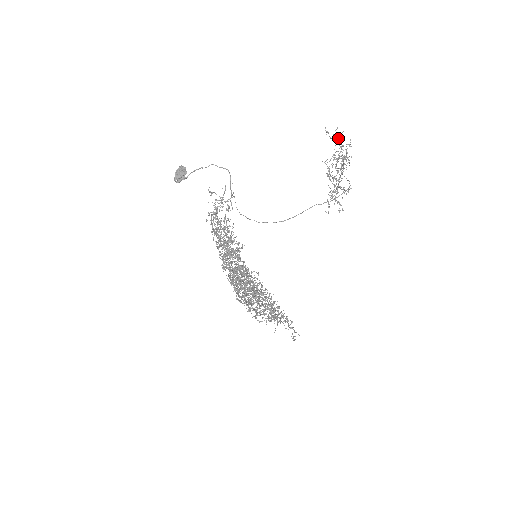
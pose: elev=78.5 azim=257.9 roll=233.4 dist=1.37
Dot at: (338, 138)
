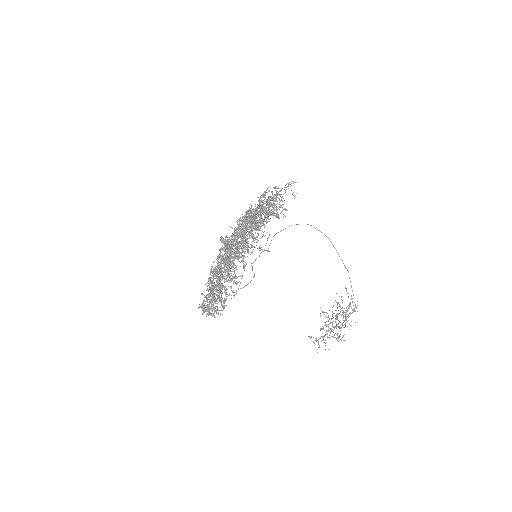
Dot at: occluded
